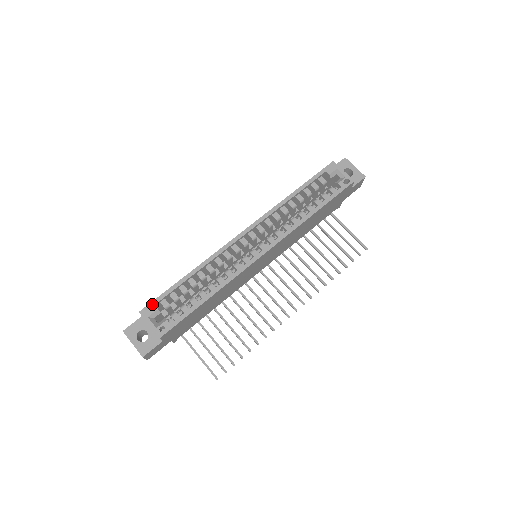
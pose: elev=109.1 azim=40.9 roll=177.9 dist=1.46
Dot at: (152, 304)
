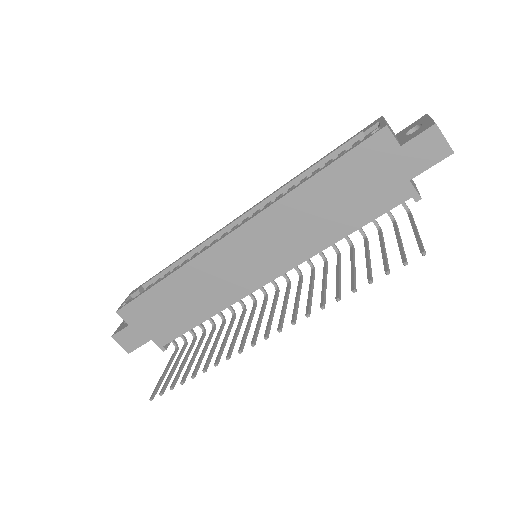
Dot at: (141, 285)
